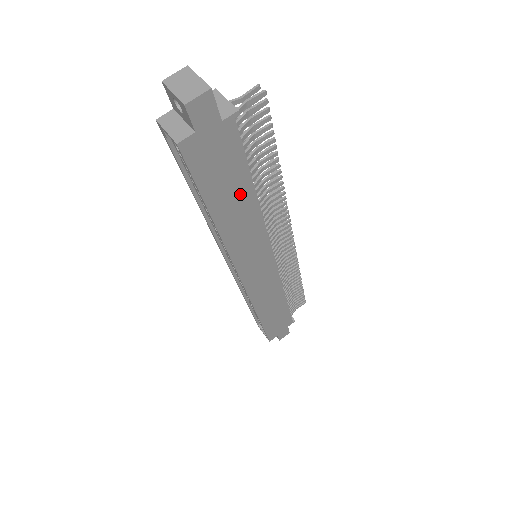
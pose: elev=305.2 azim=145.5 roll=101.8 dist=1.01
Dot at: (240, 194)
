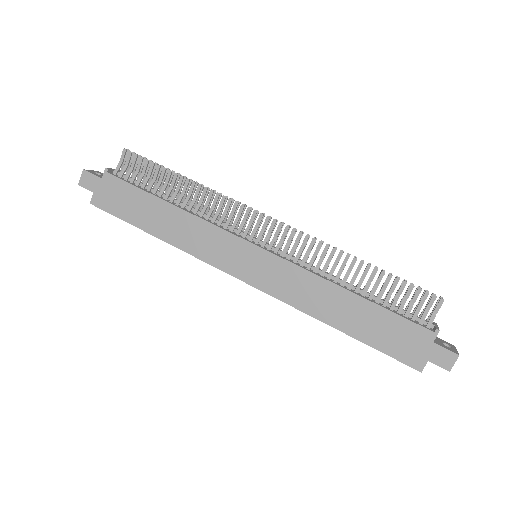
Dot at: (156, 209)
